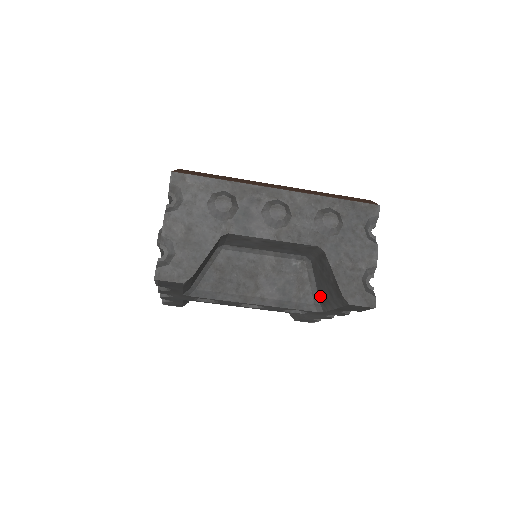
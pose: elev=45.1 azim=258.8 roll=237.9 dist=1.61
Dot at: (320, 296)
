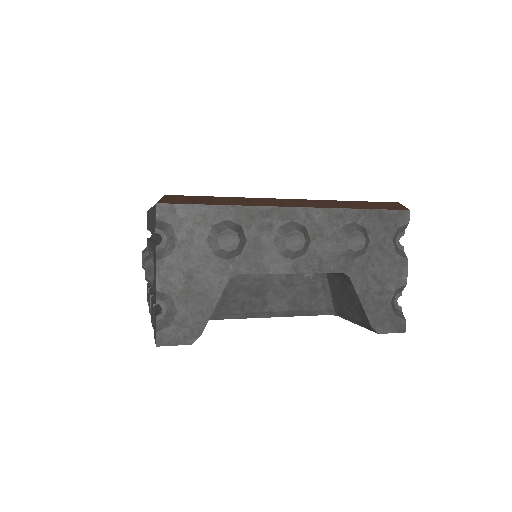
Dot at: (335, 305)
